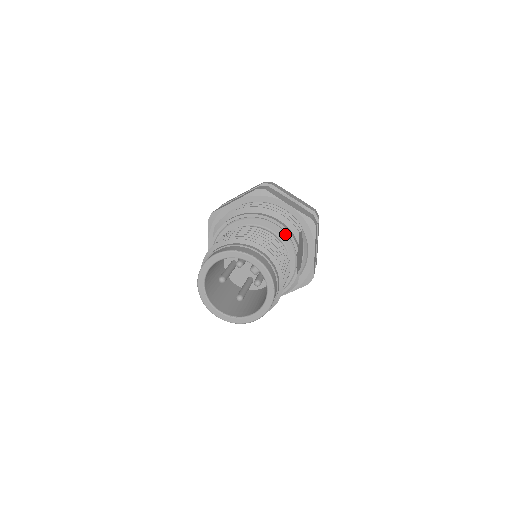
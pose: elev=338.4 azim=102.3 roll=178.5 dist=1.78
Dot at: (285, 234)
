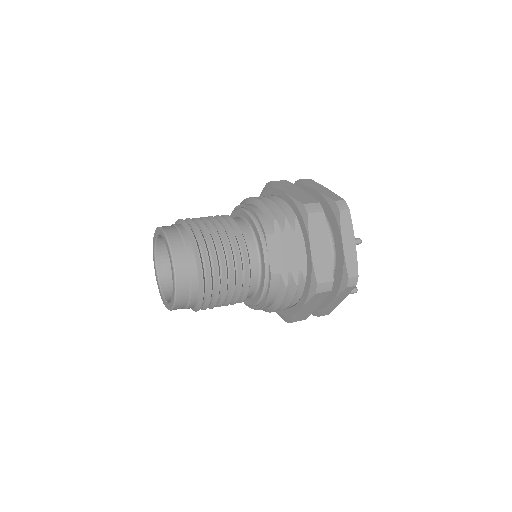
Dot at: (254, 220)
